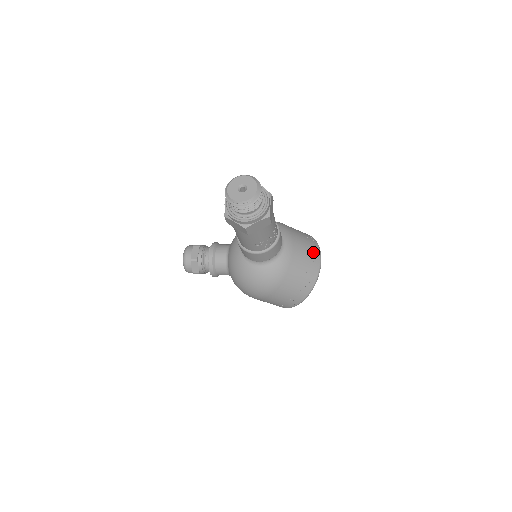
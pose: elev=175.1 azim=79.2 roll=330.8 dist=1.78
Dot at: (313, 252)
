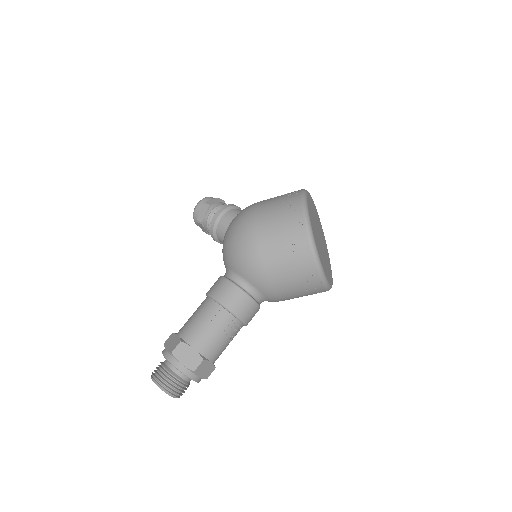
Dot at: (309, 285)
